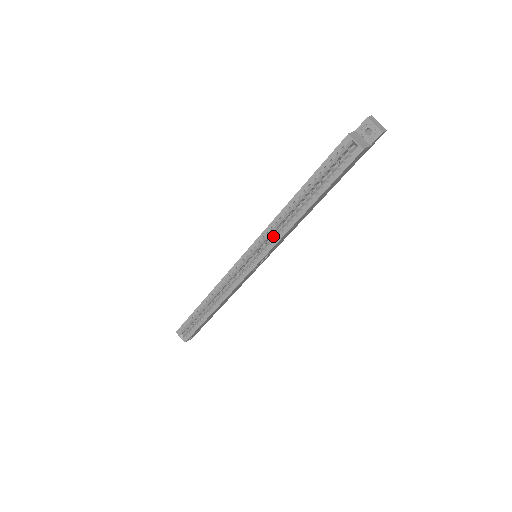
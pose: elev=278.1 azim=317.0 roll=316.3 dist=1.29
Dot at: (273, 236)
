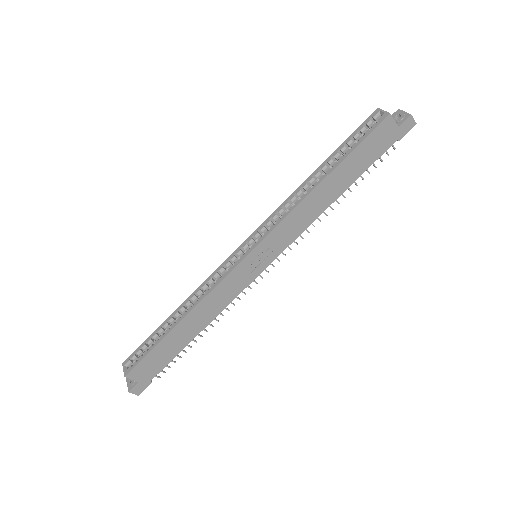
Dot at: occluded
